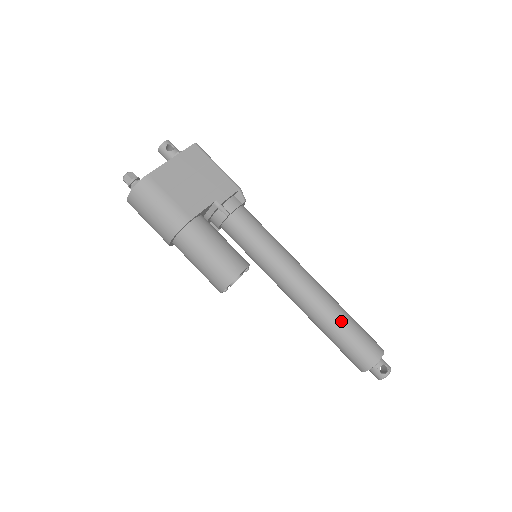
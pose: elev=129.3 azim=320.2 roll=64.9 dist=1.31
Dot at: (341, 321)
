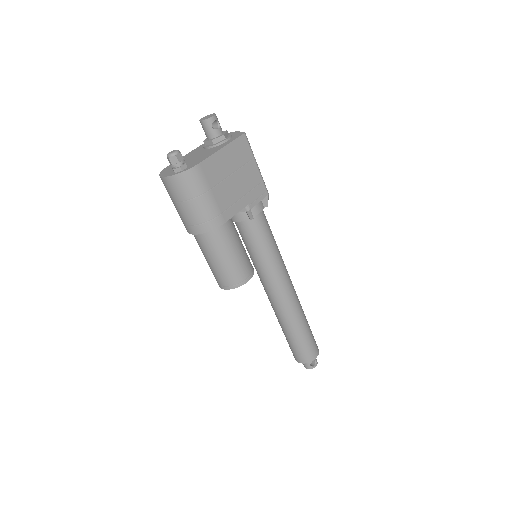
Dot at: (302, 326)
